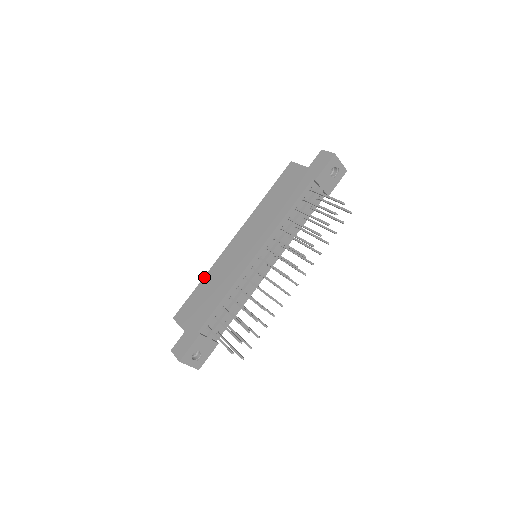
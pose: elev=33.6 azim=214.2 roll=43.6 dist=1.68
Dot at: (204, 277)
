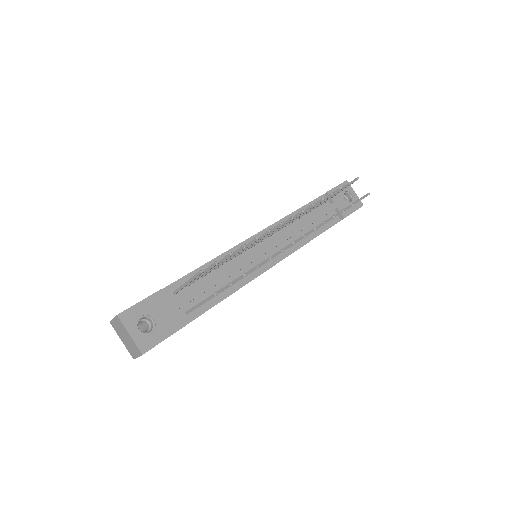
Dot at: occluded
